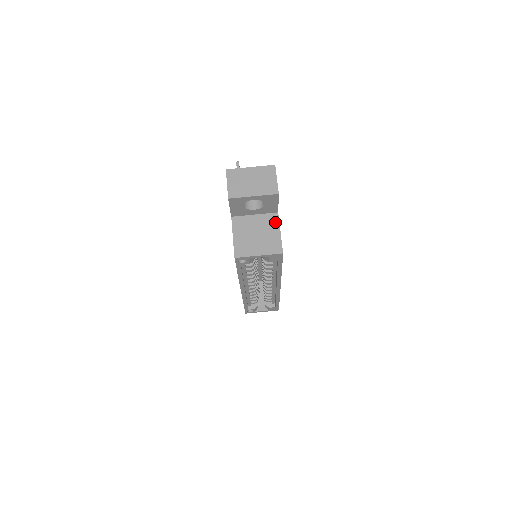
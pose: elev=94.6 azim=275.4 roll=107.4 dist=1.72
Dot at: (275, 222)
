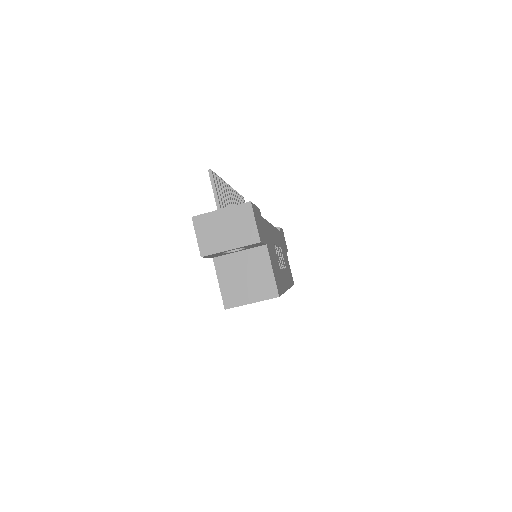
Dot at: (265, 258)
